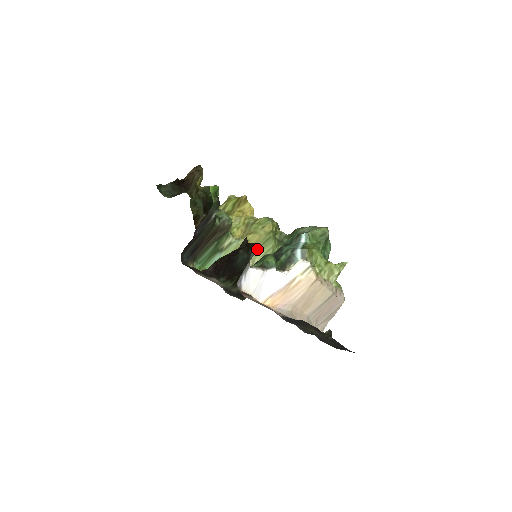
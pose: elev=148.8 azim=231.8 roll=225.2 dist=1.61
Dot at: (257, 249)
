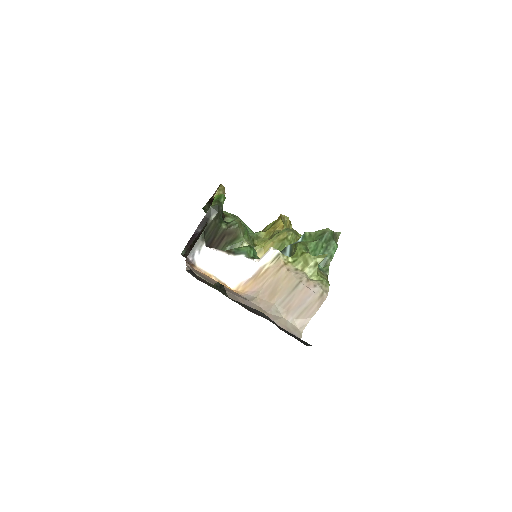
Dot at: occluded
